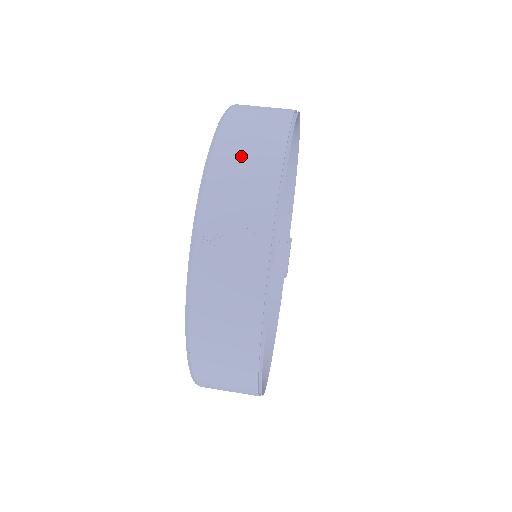
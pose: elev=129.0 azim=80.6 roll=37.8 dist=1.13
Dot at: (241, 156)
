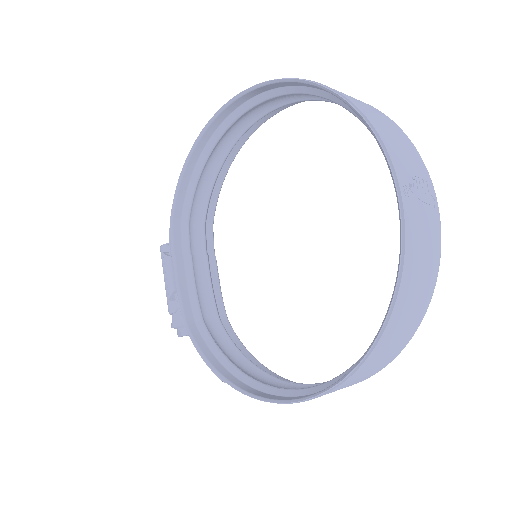
Dot at: (376, 115)
